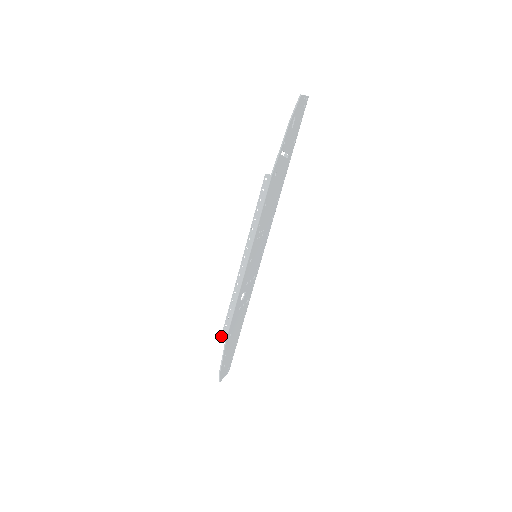
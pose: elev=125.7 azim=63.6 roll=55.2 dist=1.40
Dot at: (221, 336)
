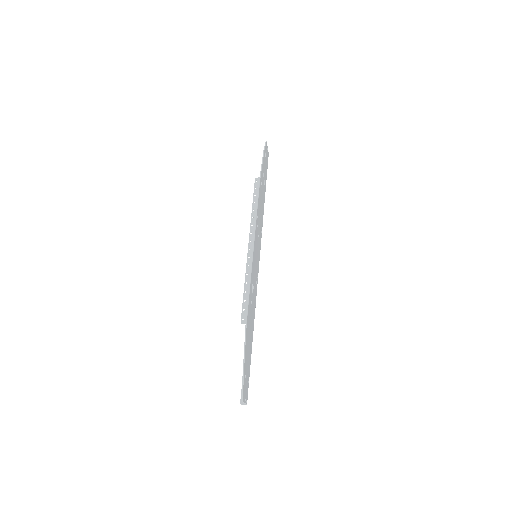
Dot at: occluded
